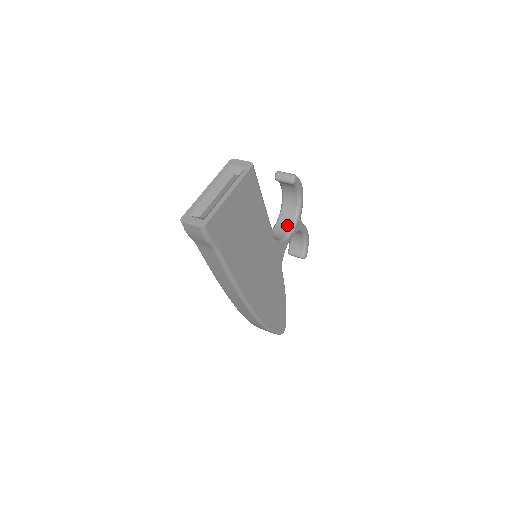
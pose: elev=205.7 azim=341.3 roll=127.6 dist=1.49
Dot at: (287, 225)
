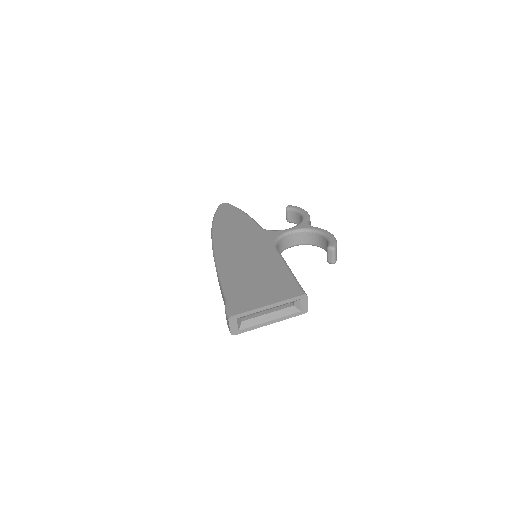
Dot at: (299, 241)
